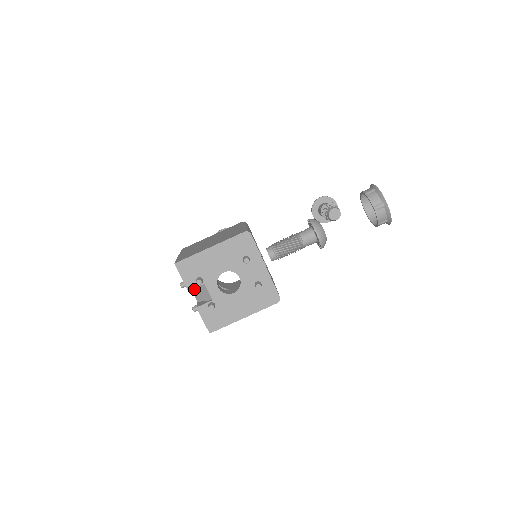
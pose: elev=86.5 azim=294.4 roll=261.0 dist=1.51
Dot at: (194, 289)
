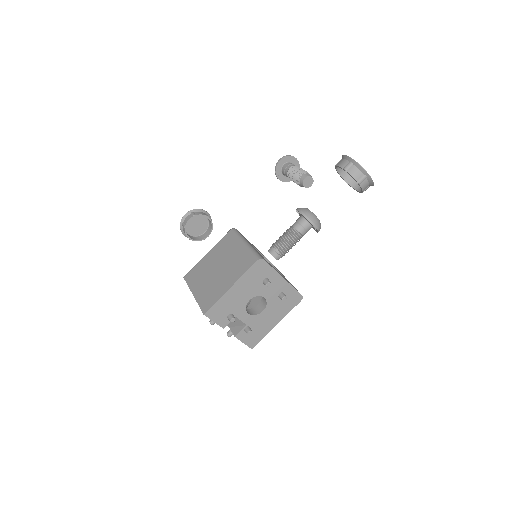
Dot at: occluded
